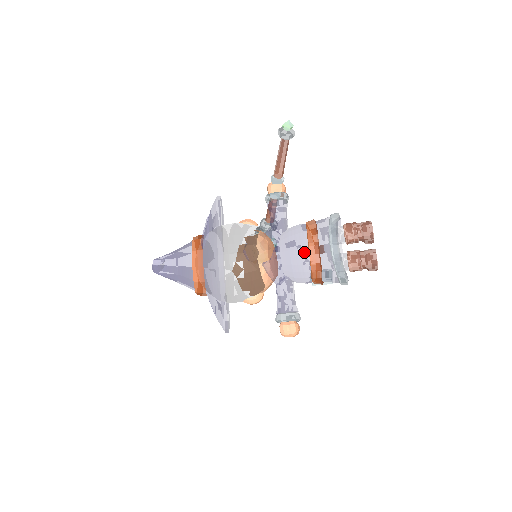
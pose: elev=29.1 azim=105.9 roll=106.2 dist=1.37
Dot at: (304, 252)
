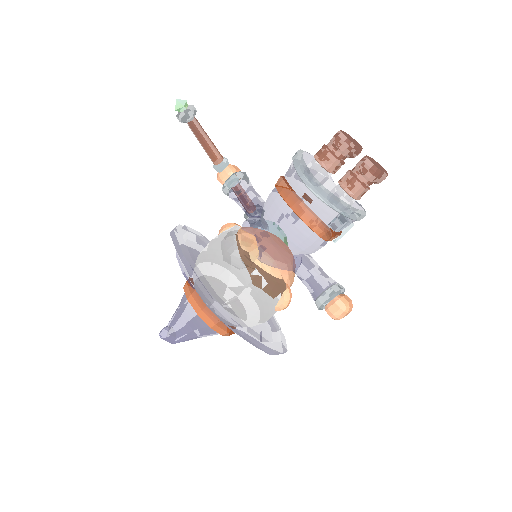
Dot at: (291, 217)
